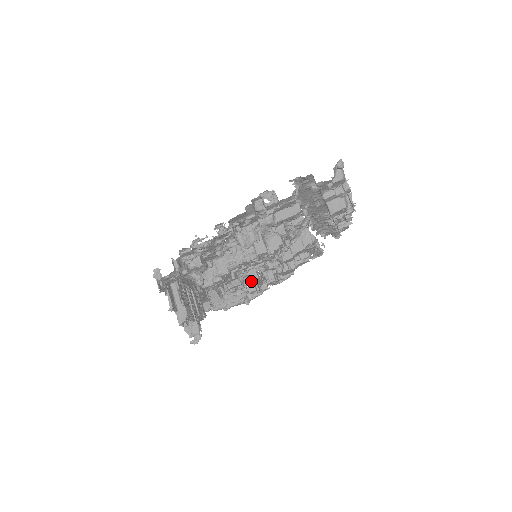
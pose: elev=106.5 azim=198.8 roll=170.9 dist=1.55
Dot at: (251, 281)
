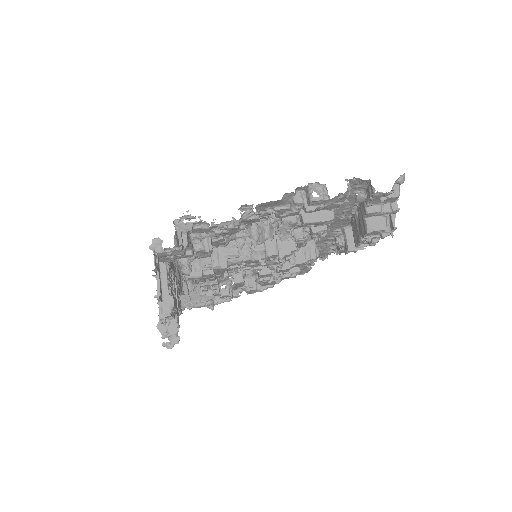
Dot at: (228, 283)
